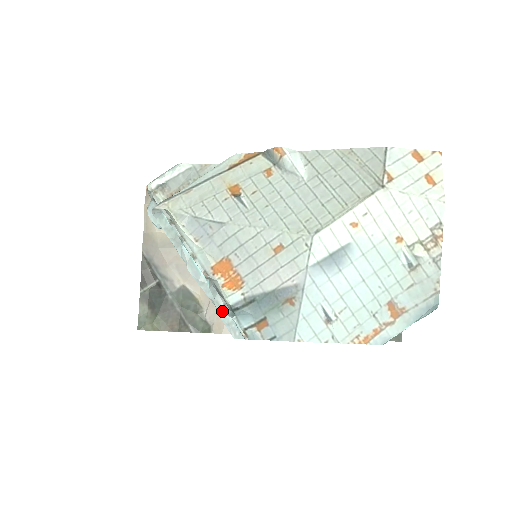
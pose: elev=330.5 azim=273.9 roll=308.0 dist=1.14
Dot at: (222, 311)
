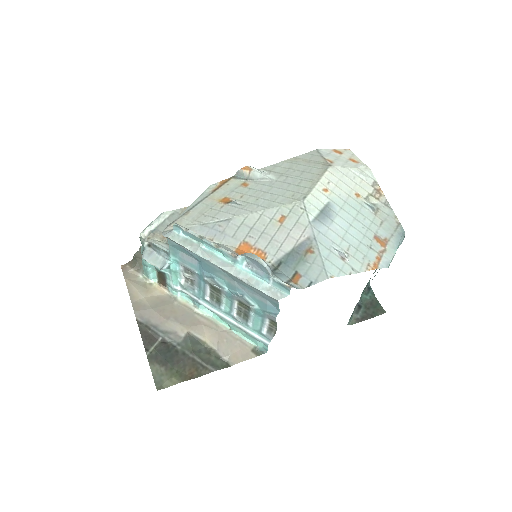
Dot at: (258, 283)
